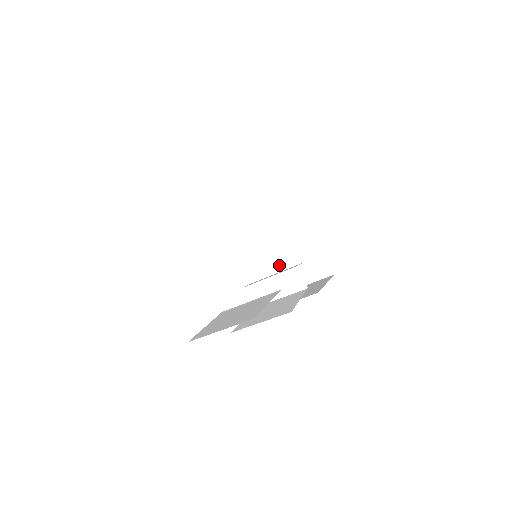
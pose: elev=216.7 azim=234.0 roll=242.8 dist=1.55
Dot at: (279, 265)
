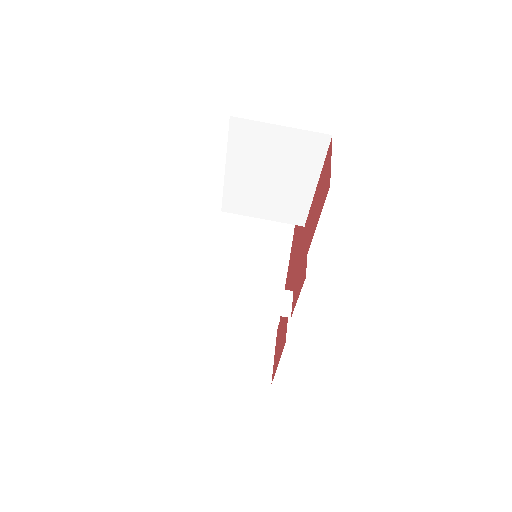
Dot at: (211, 339)
